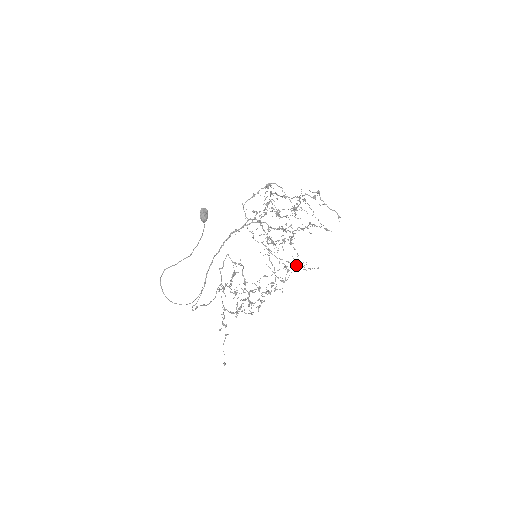
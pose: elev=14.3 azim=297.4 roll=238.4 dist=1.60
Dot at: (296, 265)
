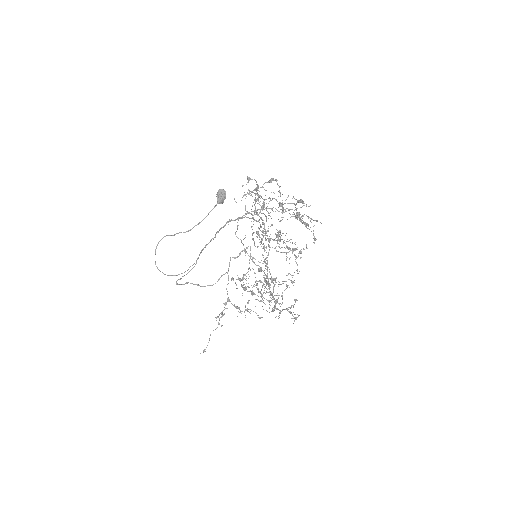
Dot at: (270, 279)
